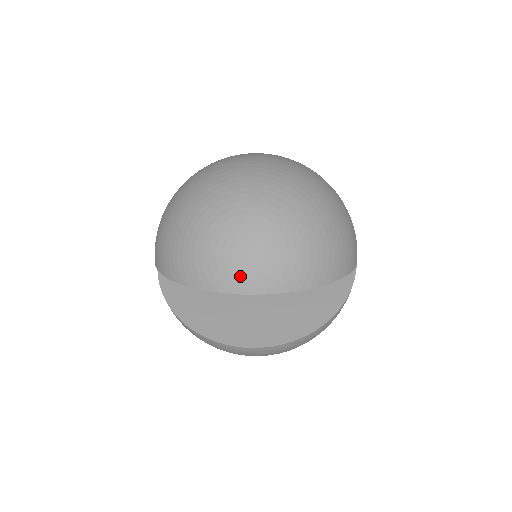
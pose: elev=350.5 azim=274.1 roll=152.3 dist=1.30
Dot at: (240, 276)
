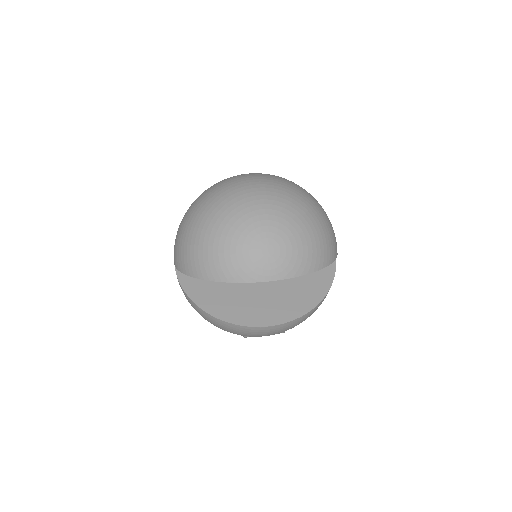
Dot at: (264, 267)
